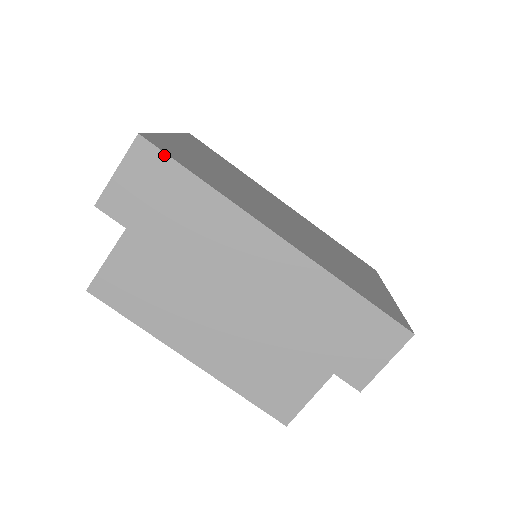
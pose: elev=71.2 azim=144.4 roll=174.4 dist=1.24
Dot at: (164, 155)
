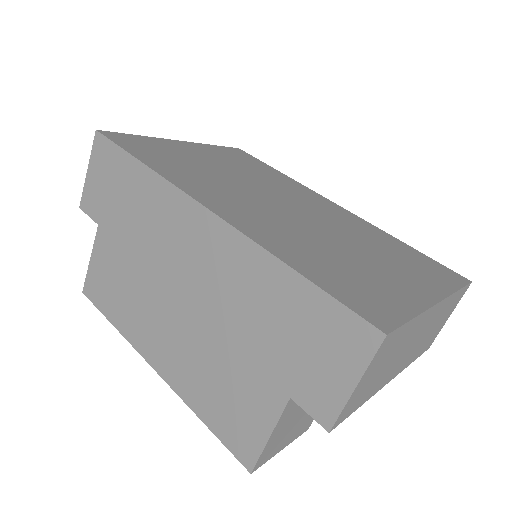
Dot at: (112, 144)
